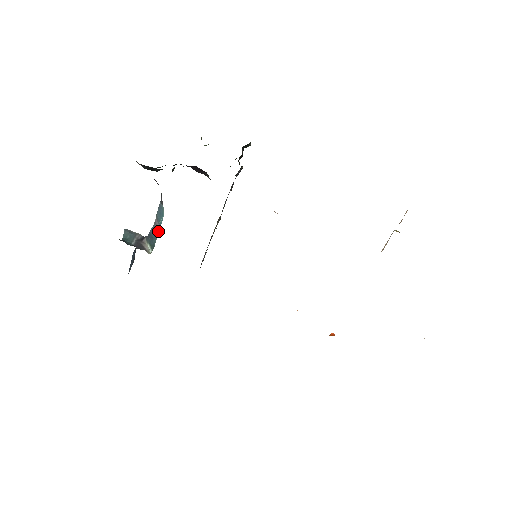
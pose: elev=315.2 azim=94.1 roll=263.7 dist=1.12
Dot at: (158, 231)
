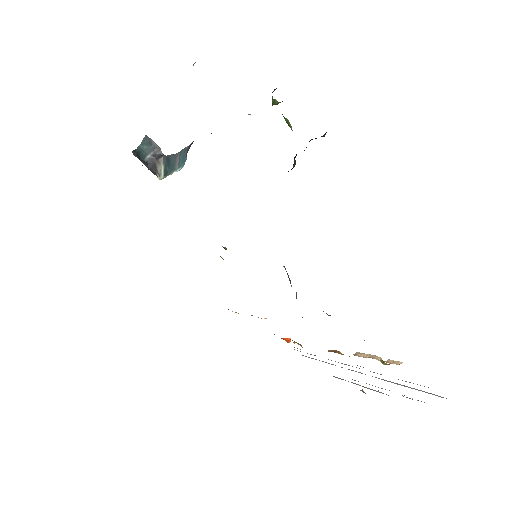
Dot at: (175, 167)
